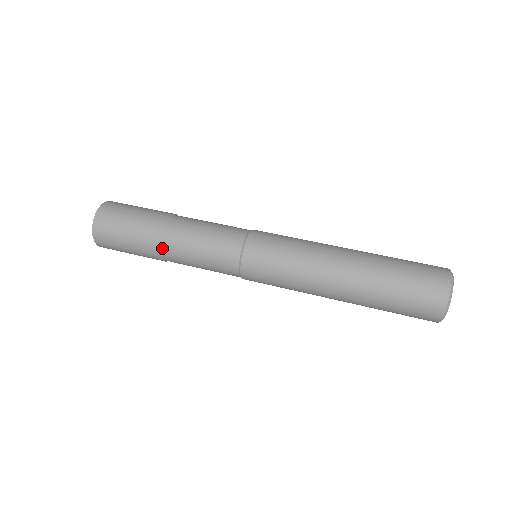
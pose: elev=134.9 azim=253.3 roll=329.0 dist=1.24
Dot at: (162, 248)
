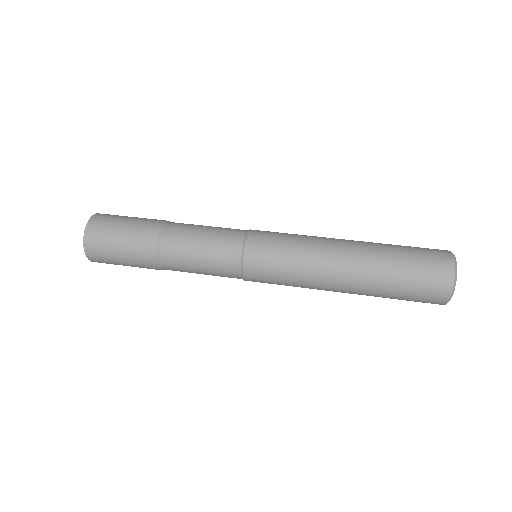
Dot at: (159, 251)
